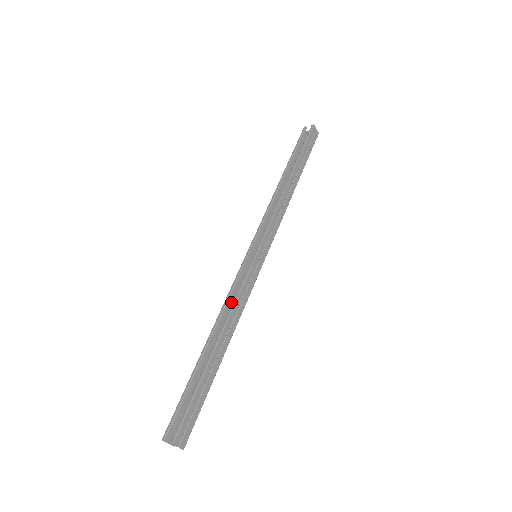
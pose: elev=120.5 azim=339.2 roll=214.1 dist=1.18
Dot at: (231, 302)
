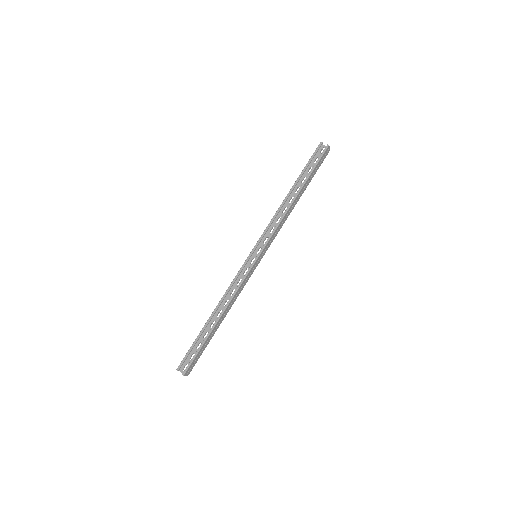
Dot at: (232, 288)
